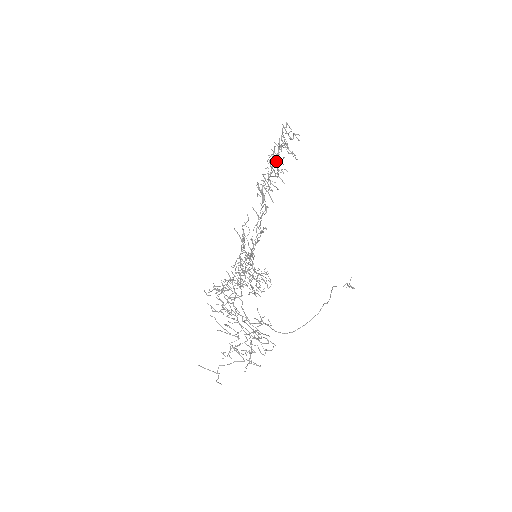
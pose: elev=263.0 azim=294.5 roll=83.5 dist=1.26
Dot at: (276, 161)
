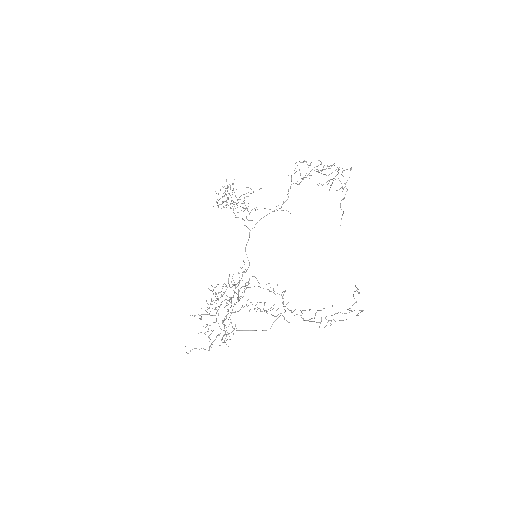
Dot at: occluded
